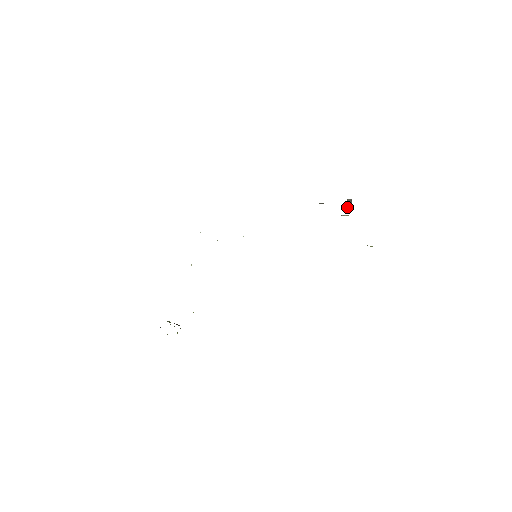
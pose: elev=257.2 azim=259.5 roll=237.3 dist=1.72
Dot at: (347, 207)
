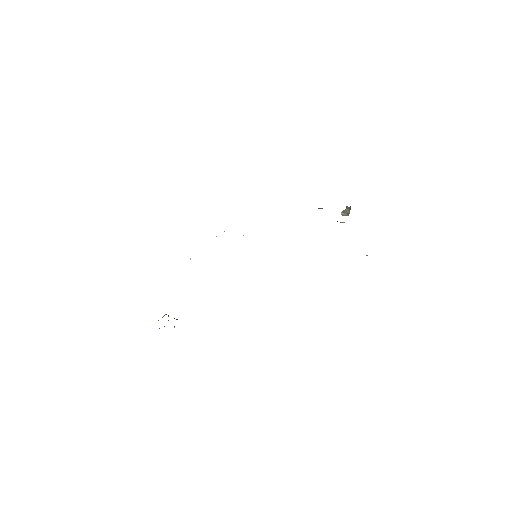
Dot at: (345, 214)
